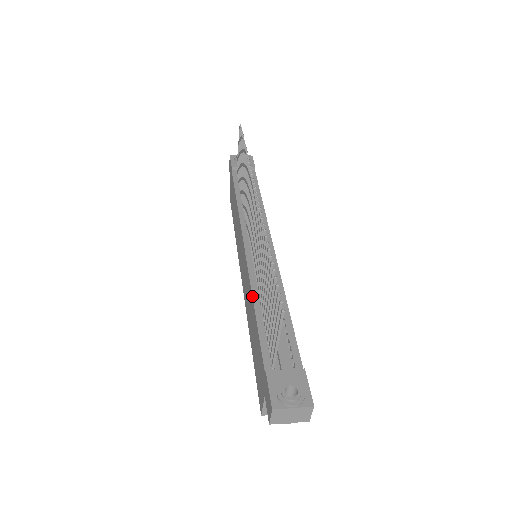
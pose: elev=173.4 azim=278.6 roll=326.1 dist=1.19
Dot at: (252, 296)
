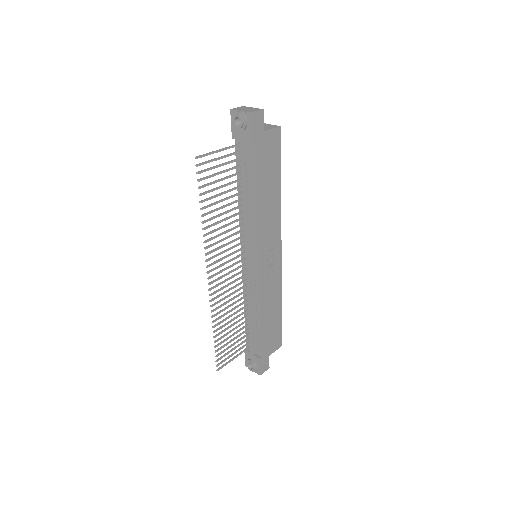
Dot at: occluded
